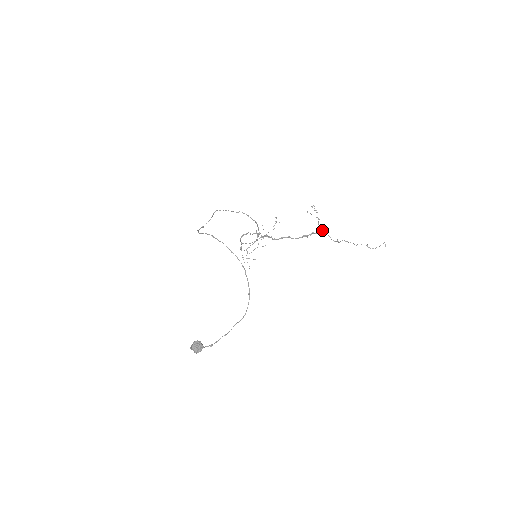
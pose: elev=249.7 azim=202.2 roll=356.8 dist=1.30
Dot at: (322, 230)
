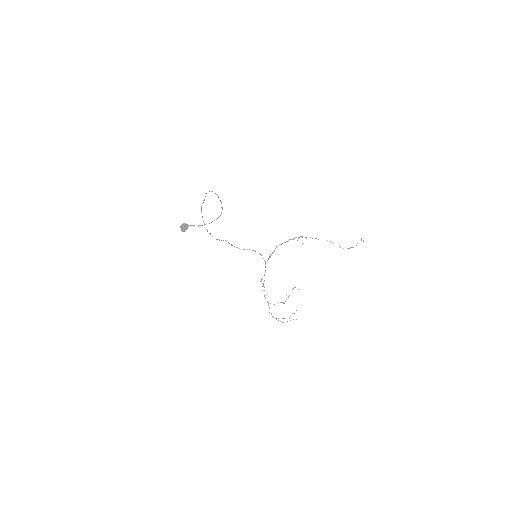
Dot at: occluded
